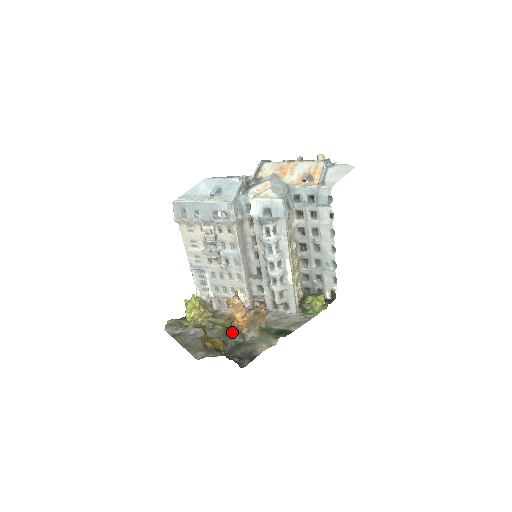
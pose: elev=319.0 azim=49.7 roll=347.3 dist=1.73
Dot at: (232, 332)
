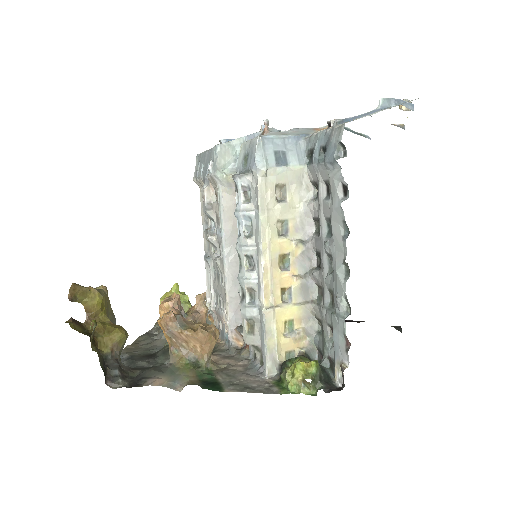
Dot at: occluded
